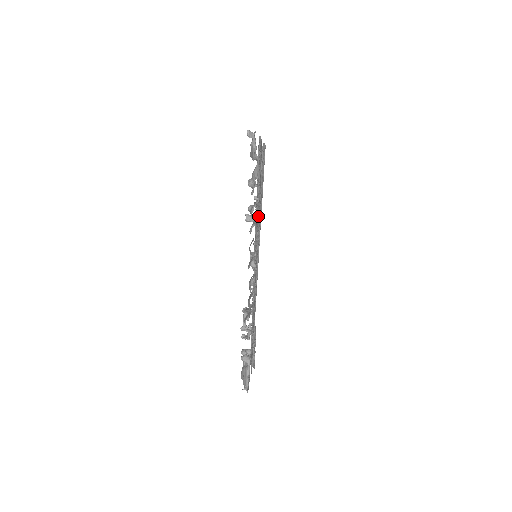
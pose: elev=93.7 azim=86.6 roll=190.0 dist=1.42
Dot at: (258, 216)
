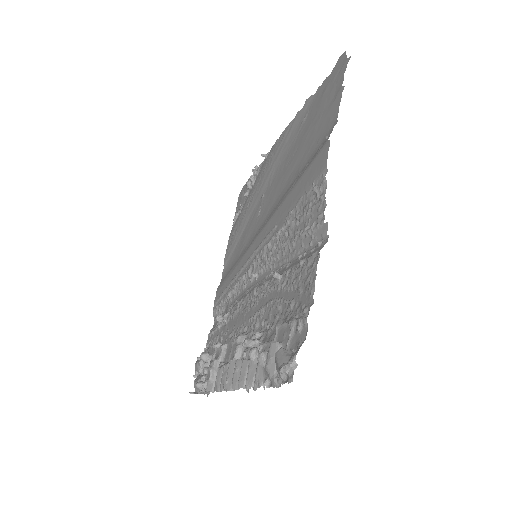
Dot at: (266, 307)
